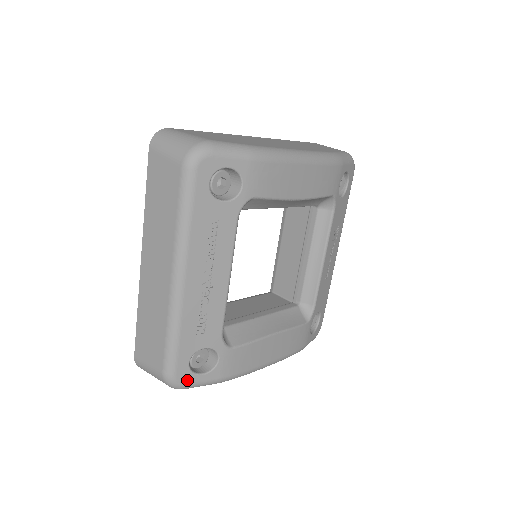
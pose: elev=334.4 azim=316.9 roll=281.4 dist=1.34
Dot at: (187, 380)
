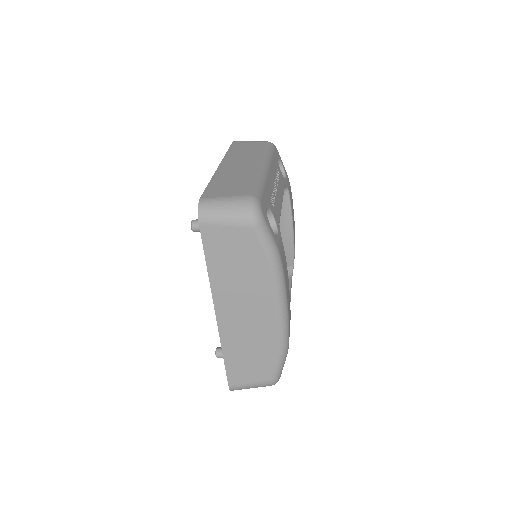
Dot at: (265, 216)
